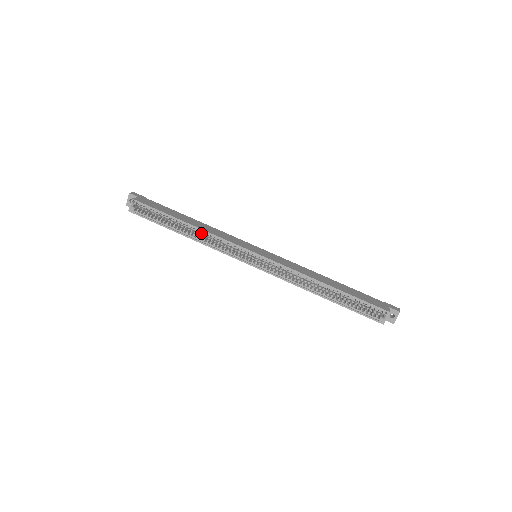
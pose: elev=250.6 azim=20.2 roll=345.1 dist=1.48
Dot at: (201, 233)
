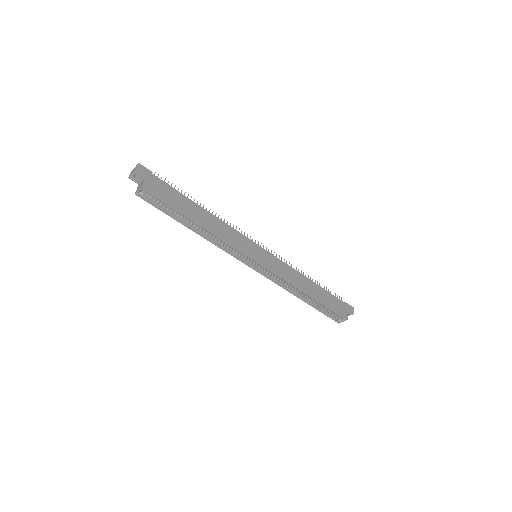
Dot at: (211, 233)
